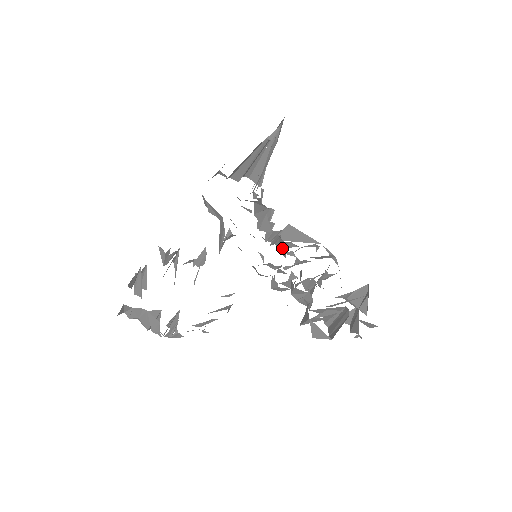
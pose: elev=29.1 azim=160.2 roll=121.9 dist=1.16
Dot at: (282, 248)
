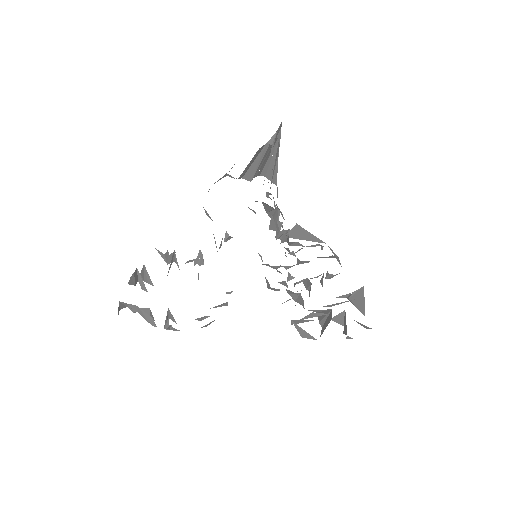
Dot at: (285, 248)
